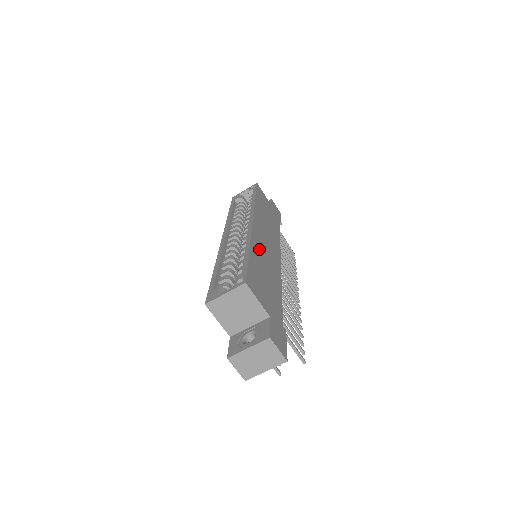
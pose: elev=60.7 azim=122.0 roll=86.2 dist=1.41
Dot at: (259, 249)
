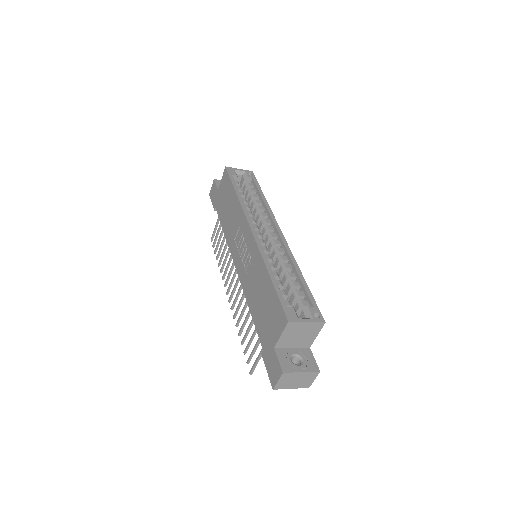
Dot at: occluded
